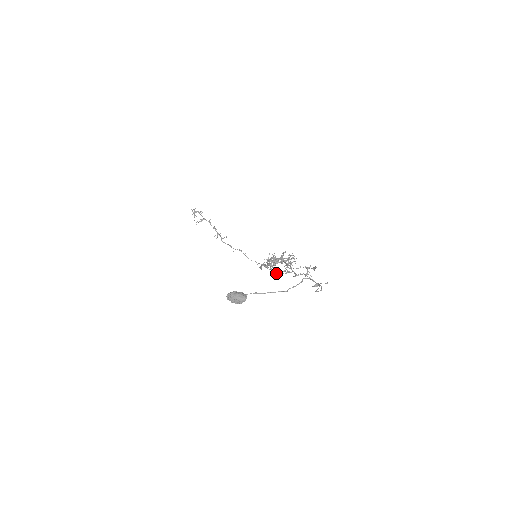
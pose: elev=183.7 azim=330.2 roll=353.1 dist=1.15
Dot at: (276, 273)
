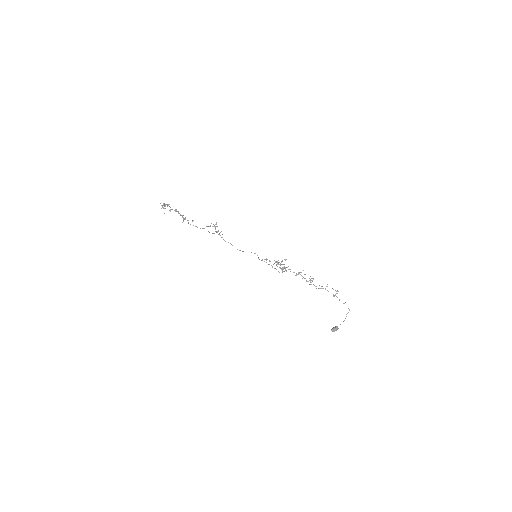
Dot at: occluded
